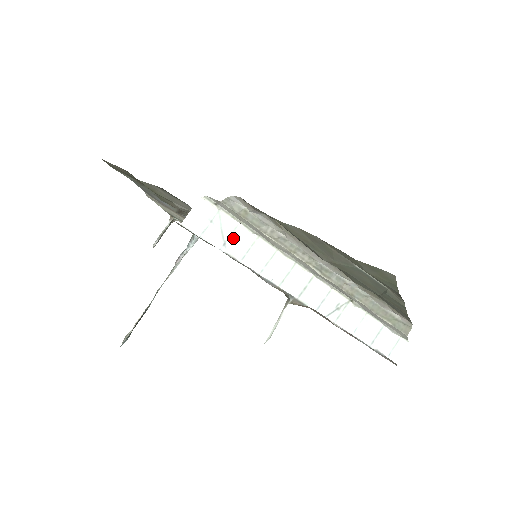
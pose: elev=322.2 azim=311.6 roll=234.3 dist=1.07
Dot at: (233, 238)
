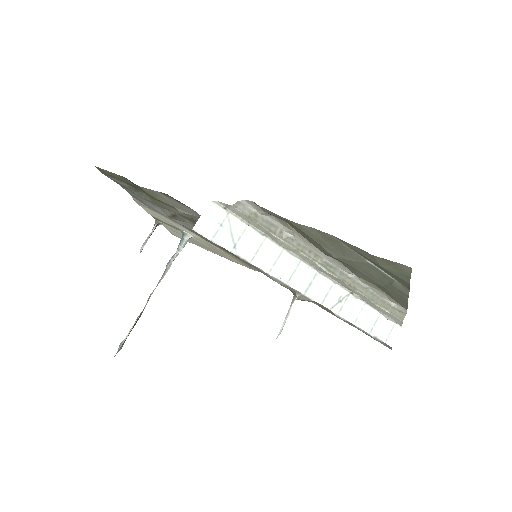
Dot at: (242, 240)
